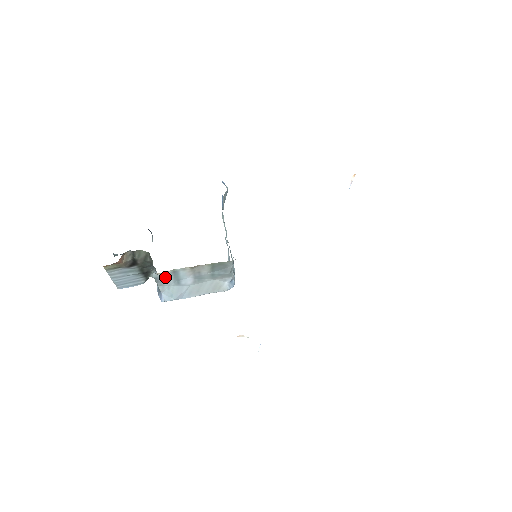
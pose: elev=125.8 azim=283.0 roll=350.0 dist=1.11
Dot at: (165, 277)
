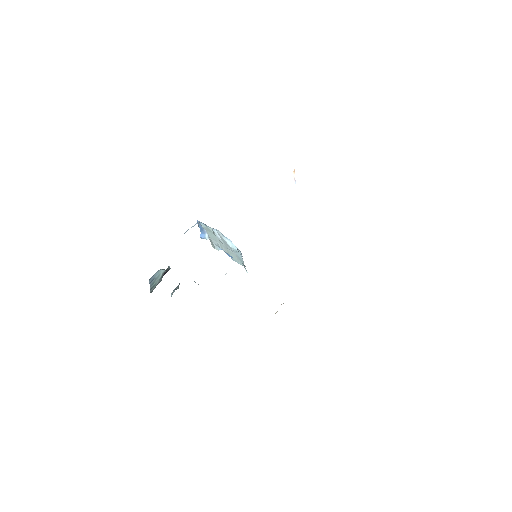
Dot at: occluded
